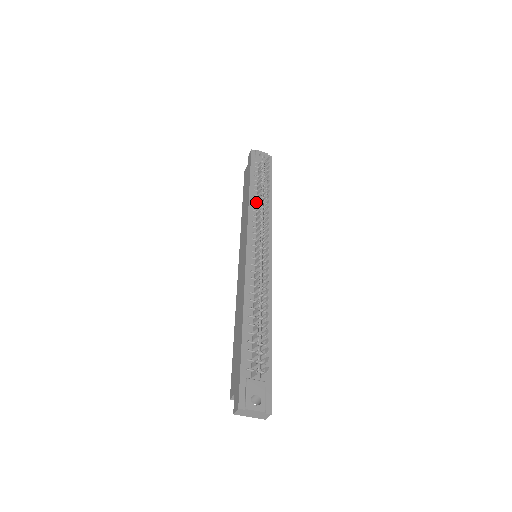
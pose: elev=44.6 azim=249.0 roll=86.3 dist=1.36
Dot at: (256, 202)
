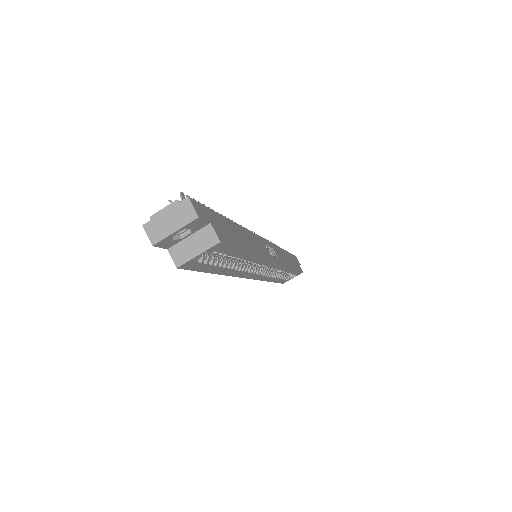
Dot at: occluded
